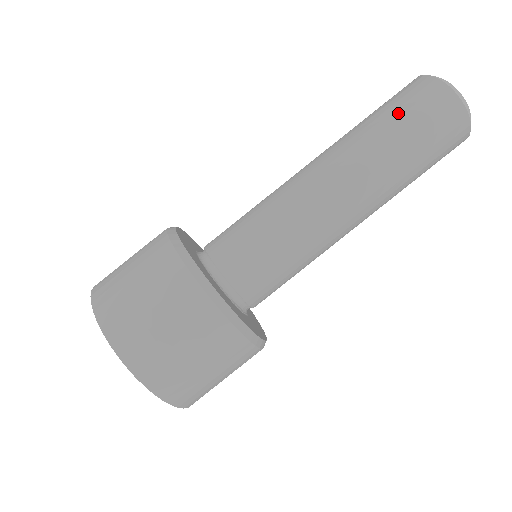
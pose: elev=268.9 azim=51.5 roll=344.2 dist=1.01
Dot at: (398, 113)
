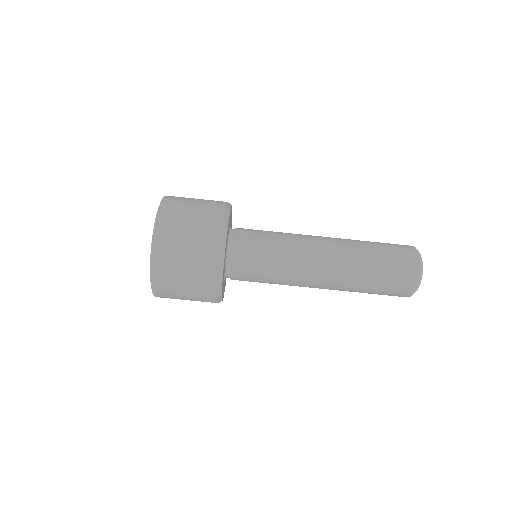
Dot at: (386, 268)
